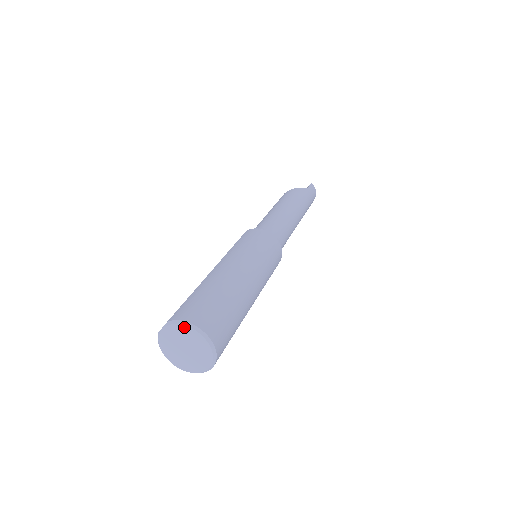
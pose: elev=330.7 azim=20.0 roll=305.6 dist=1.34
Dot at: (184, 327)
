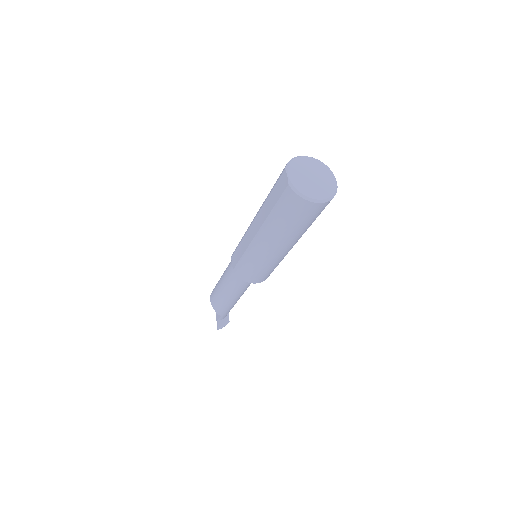
Dot at: (296, 160)
